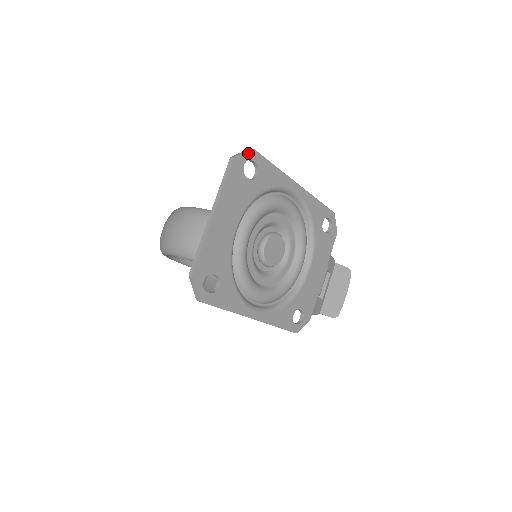
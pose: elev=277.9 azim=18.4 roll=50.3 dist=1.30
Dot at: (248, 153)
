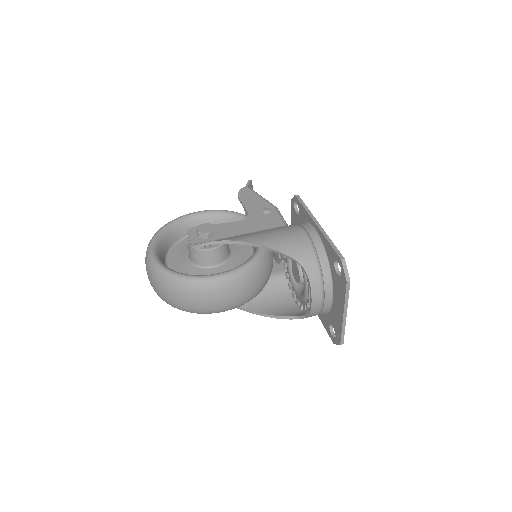
Dot at: (346, 265)
